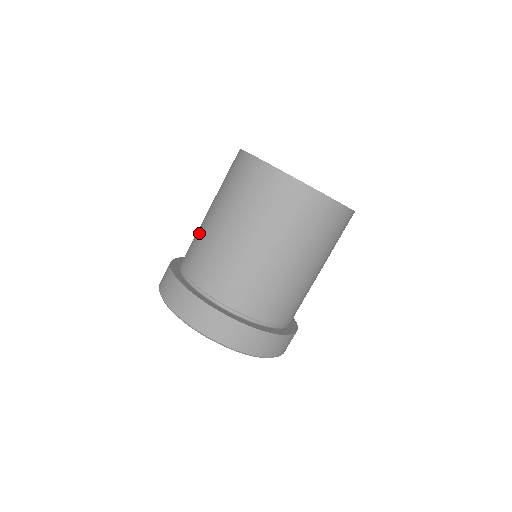
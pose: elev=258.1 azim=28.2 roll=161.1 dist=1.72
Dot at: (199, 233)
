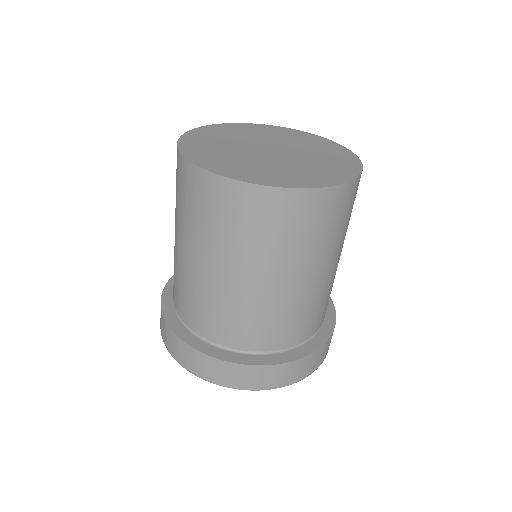
Dot at: (220, 301)
